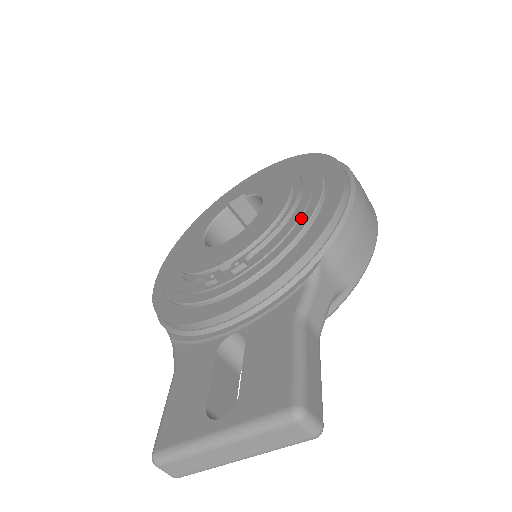
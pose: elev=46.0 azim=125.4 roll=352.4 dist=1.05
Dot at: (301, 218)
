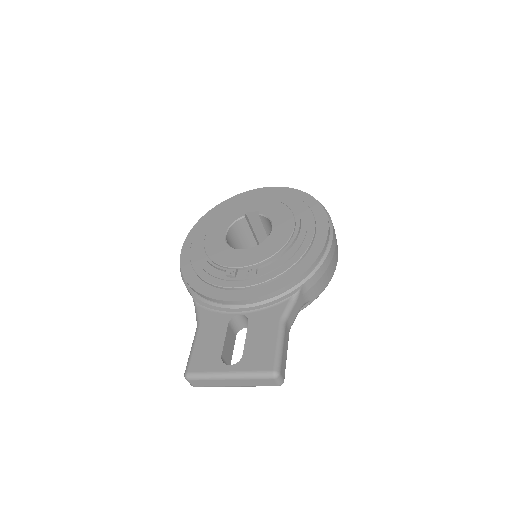
Dot at: (296, 253)
